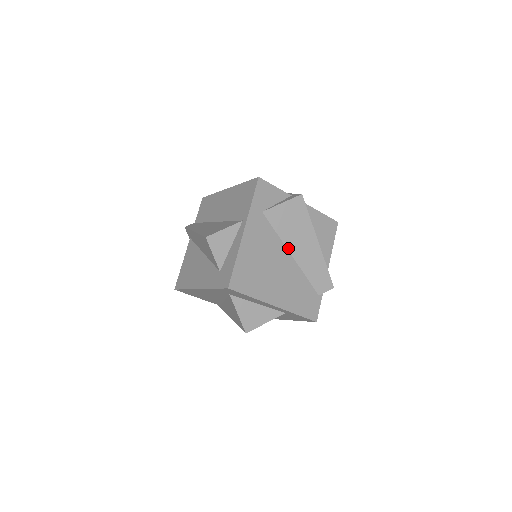
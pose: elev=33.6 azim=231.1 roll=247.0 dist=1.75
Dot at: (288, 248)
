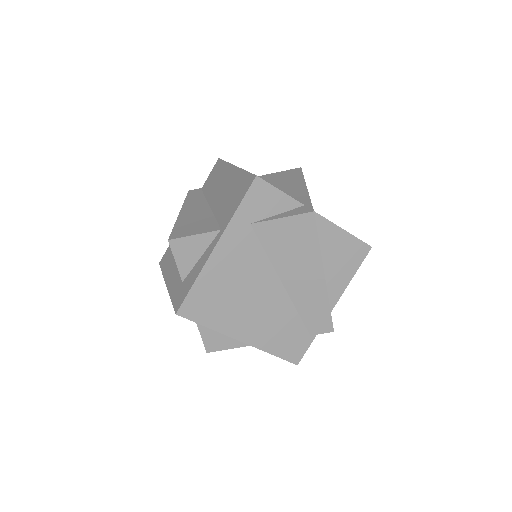
Dot at: (279, 274)
